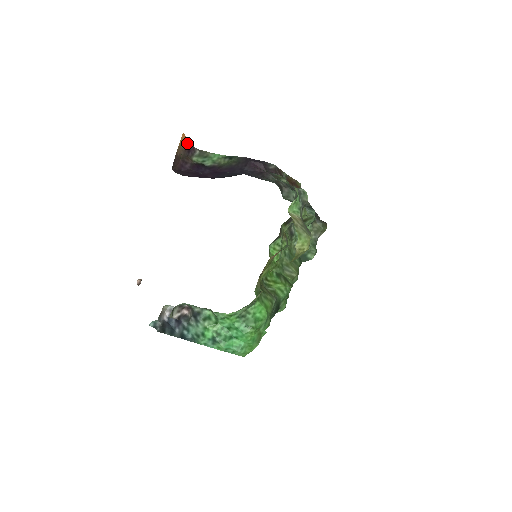
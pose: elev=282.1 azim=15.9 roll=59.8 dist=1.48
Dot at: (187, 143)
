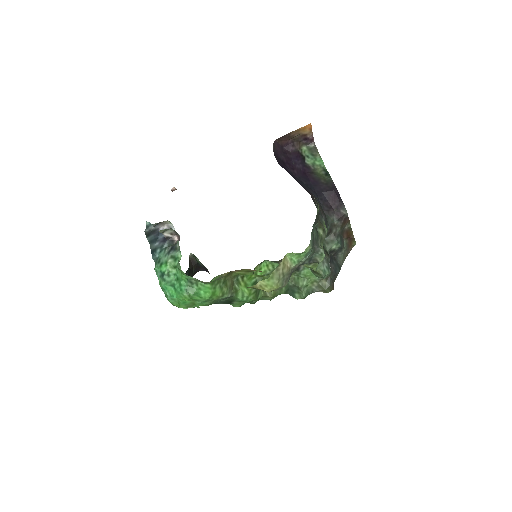
Dot at: (309, 132)
